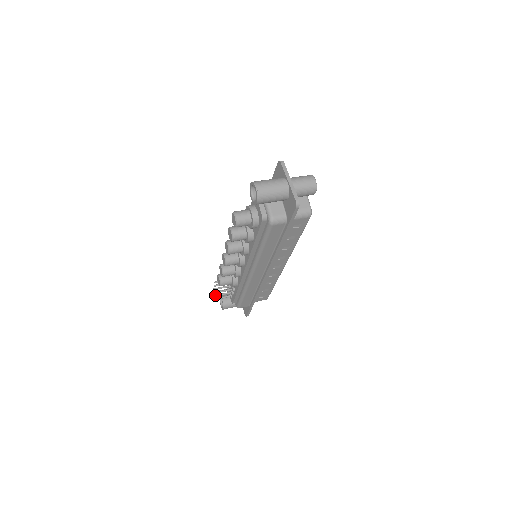
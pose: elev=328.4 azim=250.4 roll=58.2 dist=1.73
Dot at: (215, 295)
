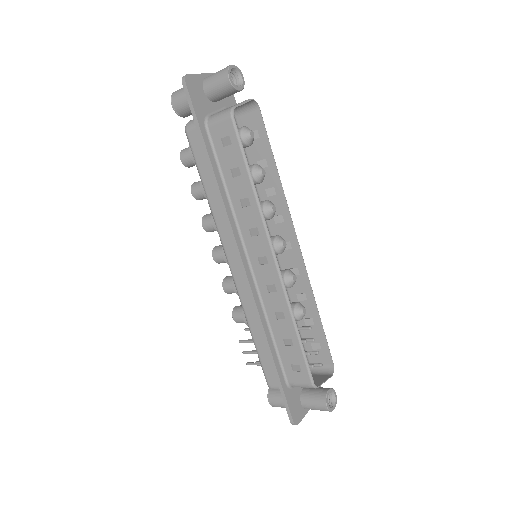
Dot at: (243, 351)
